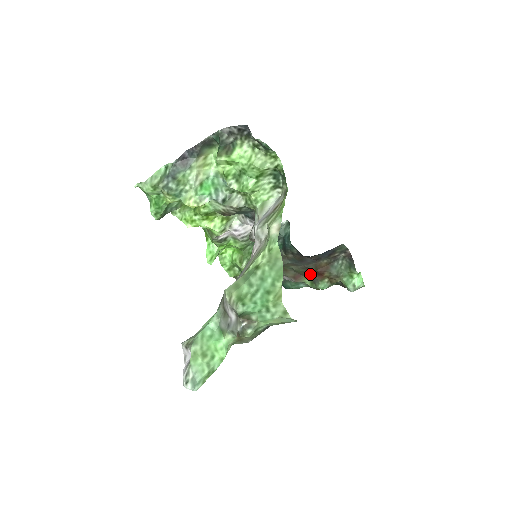
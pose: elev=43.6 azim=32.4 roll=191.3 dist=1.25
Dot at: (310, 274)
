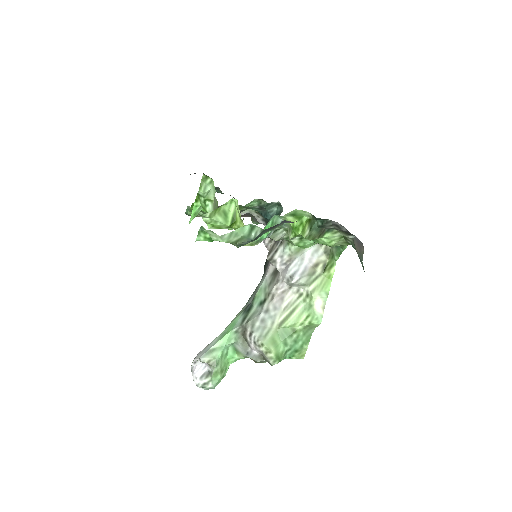
Dot at: occluded
